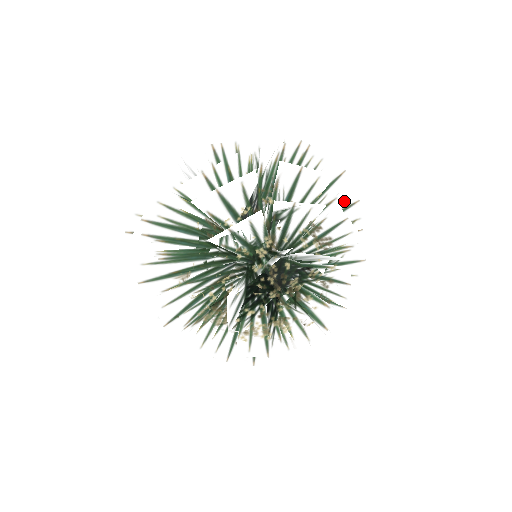
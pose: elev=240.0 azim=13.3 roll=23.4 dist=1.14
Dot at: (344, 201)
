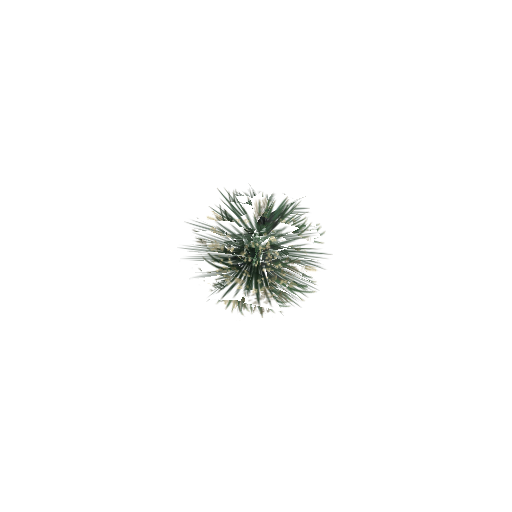
Dot at: occluded
